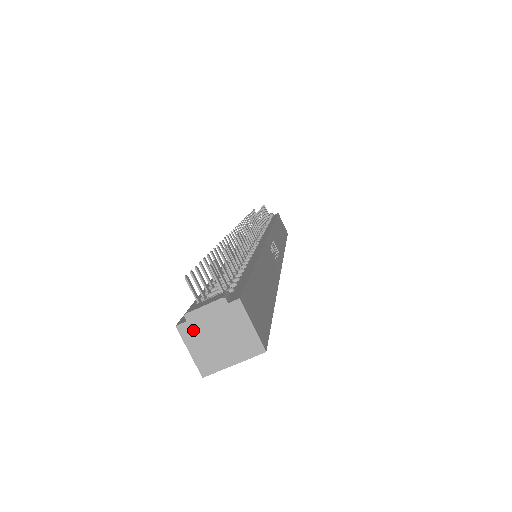
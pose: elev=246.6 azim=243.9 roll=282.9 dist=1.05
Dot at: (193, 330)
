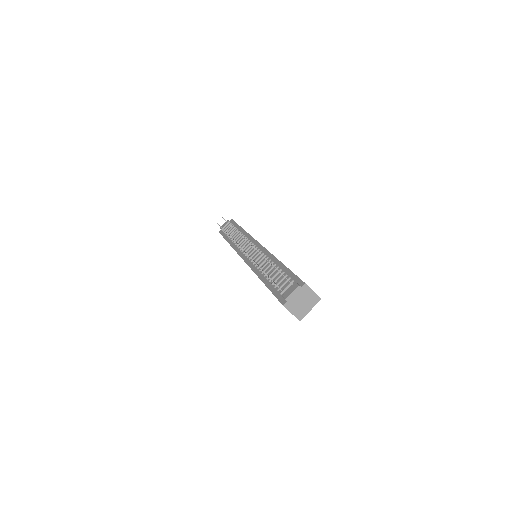
Dot at: (291, 304)
